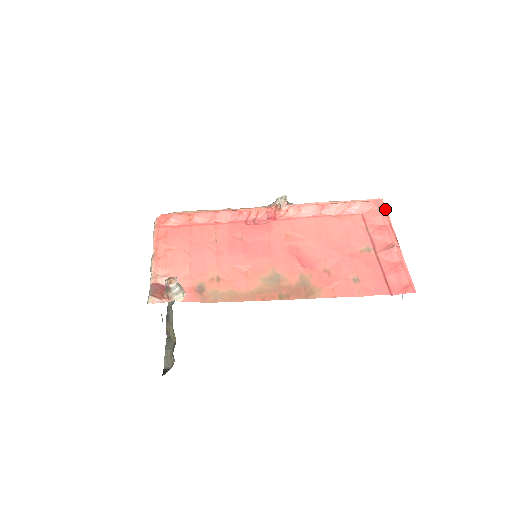
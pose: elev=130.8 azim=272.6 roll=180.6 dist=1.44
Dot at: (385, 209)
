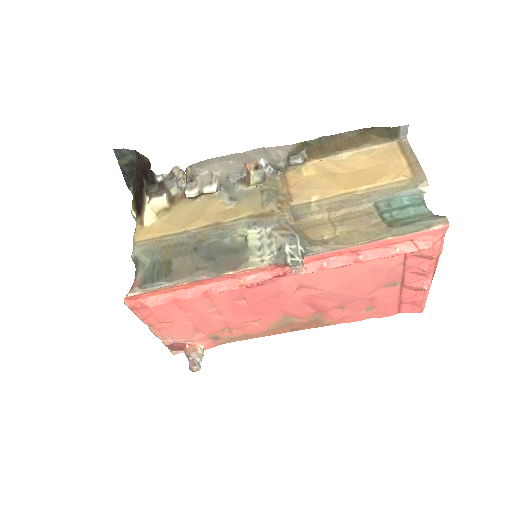
Dot at: occluded
